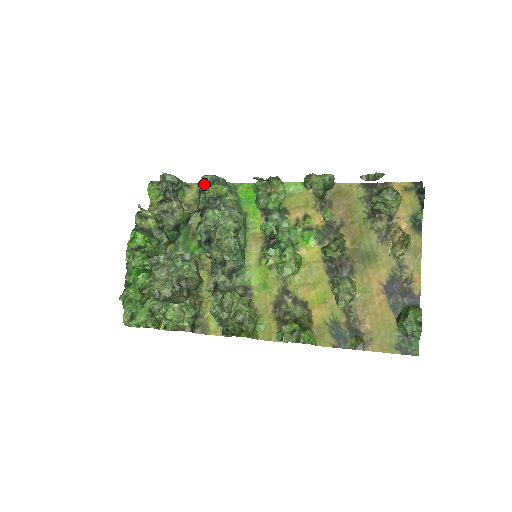
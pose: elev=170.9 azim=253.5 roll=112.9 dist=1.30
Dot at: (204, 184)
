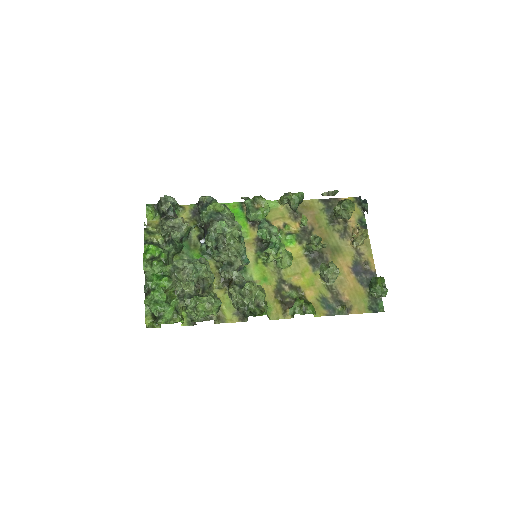
Dot at: (202, 203)
